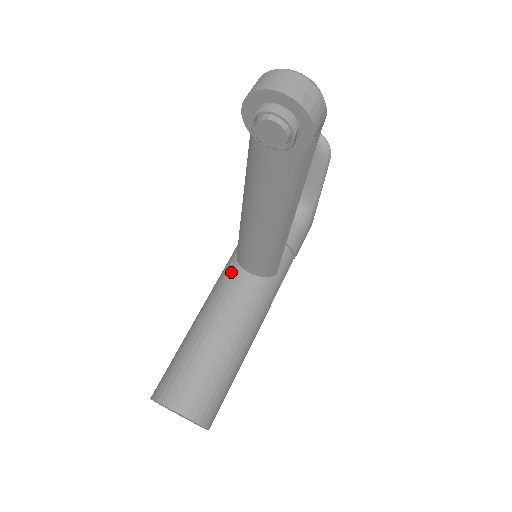
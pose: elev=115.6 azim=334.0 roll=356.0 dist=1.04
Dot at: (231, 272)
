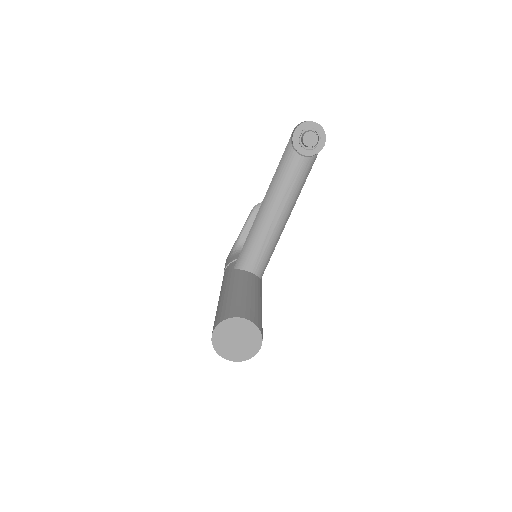
Dot at: (236, 272)
